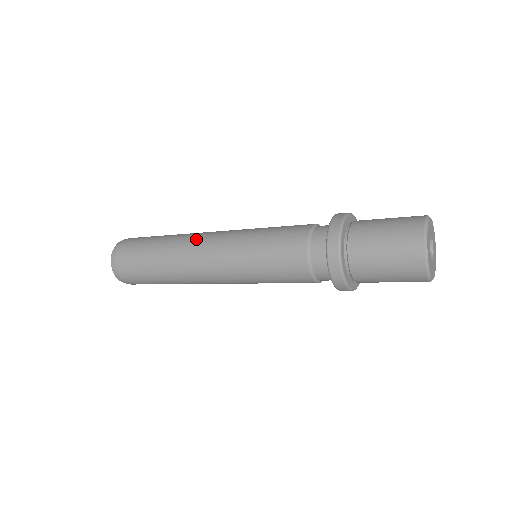
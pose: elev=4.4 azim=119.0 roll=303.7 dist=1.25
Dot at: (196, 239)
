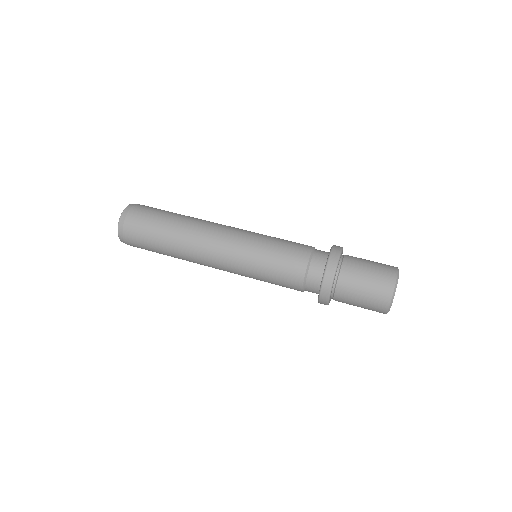
Dot at: (205, 240)
